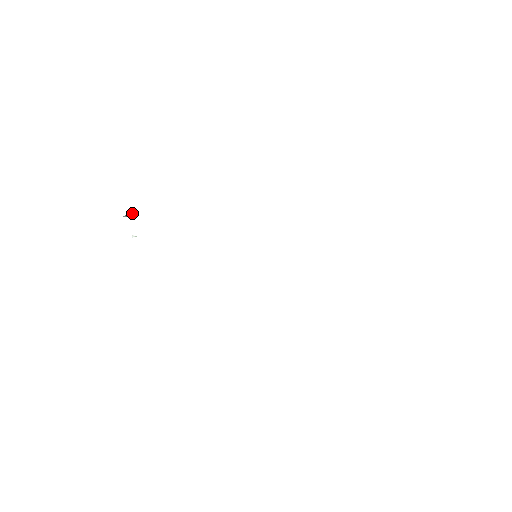
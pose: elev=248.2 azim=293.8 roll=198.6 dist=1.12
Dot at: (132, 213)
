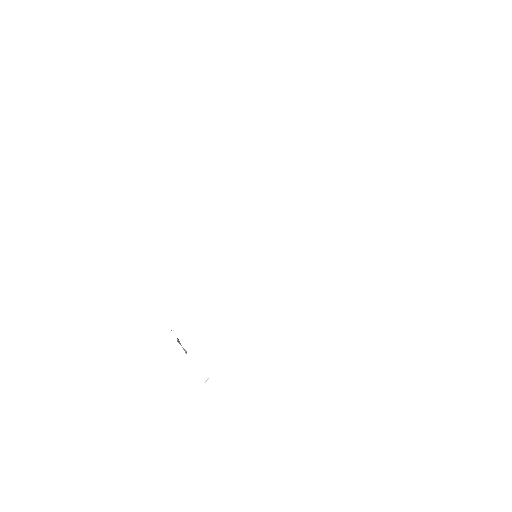
Dot at: occluded
